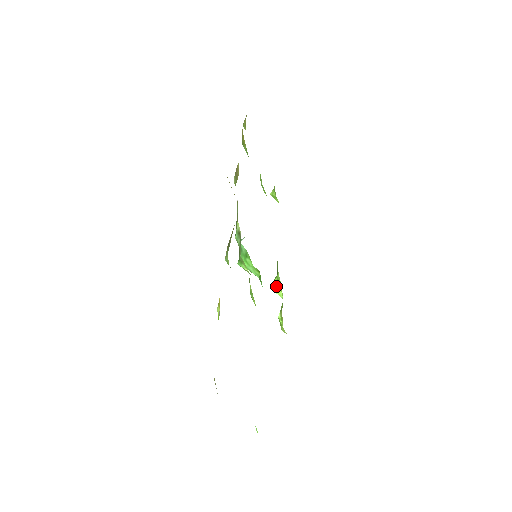
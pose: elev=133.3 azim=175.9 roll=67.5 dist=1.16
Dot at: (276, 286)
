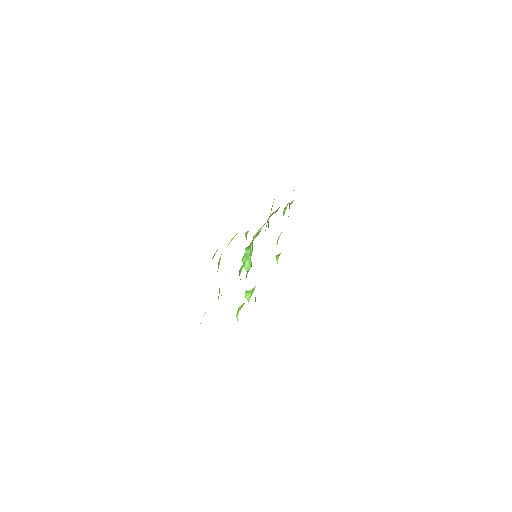
Dot at: (249, 293)
